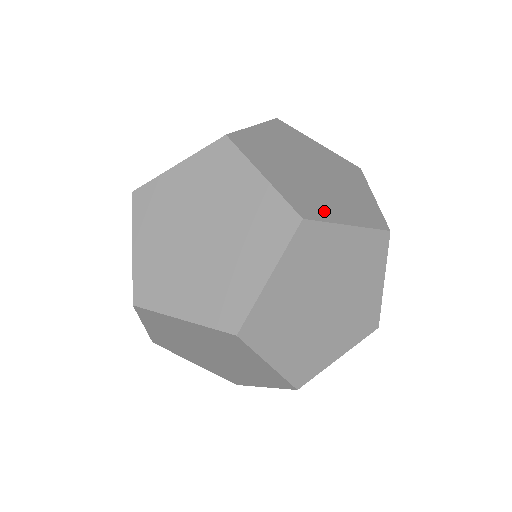
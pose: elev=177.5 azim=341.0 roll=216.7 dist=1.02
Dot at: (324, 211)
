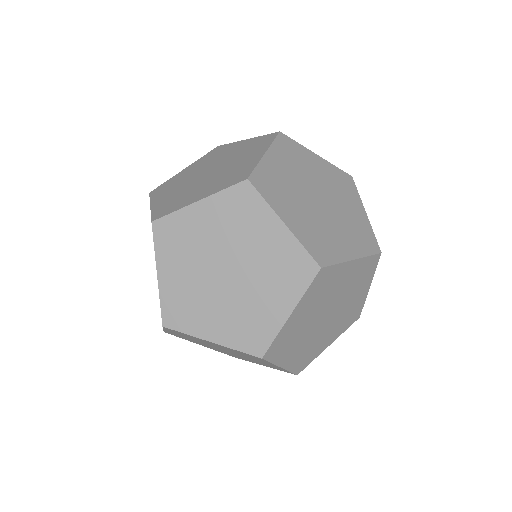
Dot at: (277, 200)
